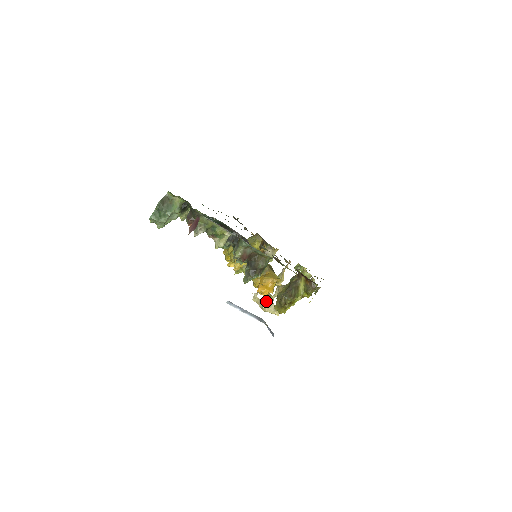
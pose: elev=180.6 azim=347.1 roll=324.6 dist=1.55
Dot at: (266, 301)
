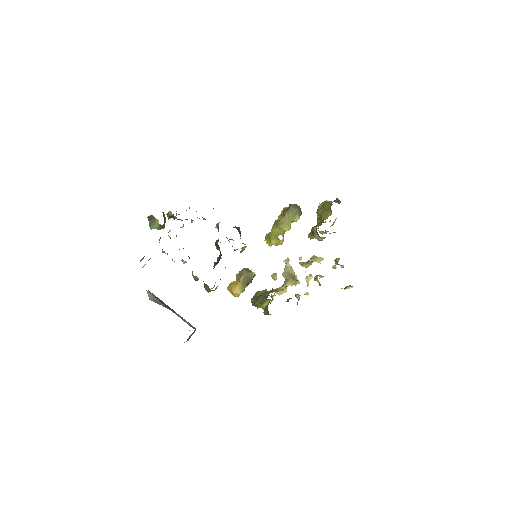
Dot at: (286, 272)
